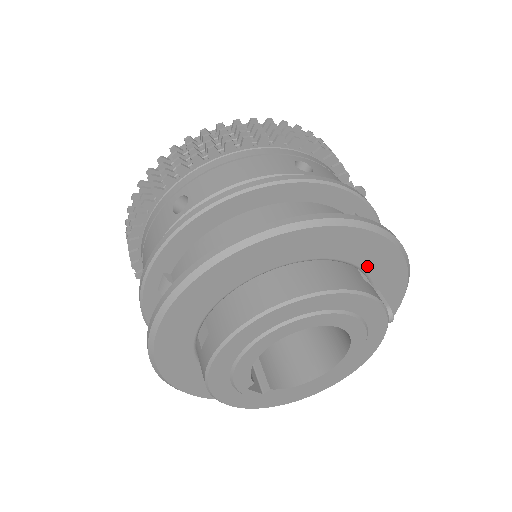
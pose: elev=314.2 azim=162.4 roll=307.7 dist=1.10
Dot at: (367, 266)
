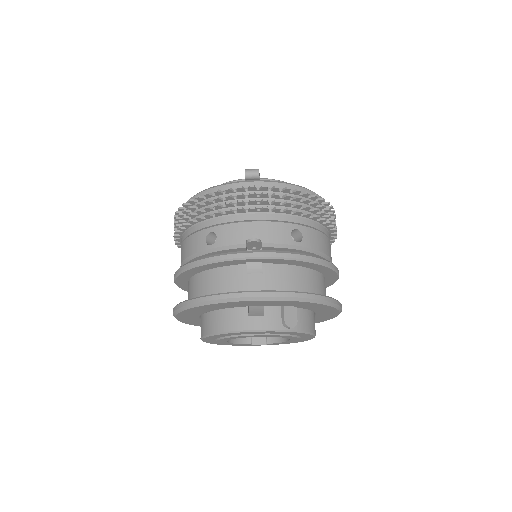
Dot at: (252, 305)
